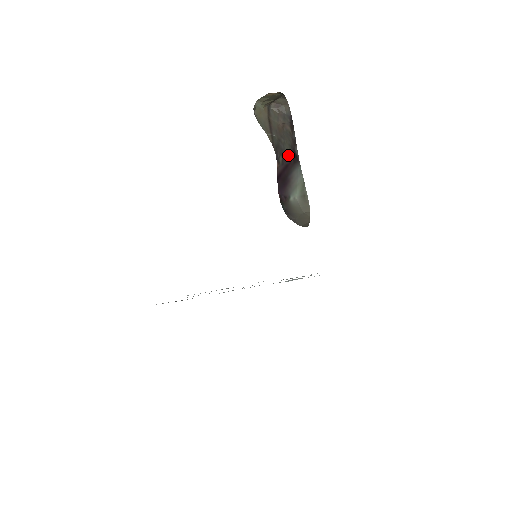
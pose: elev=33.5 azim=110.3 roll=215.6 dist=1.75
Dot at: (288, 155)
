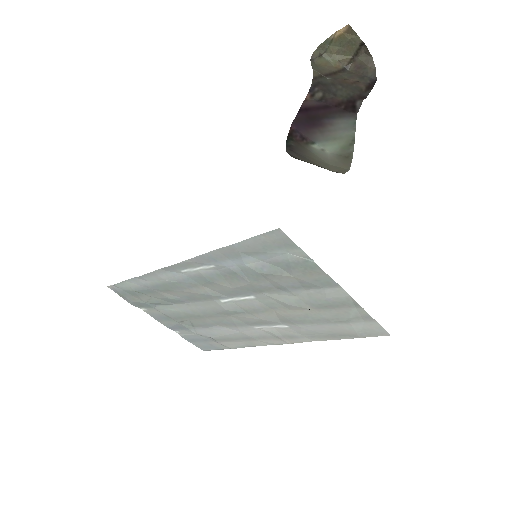
Dot at: (338, 99)
